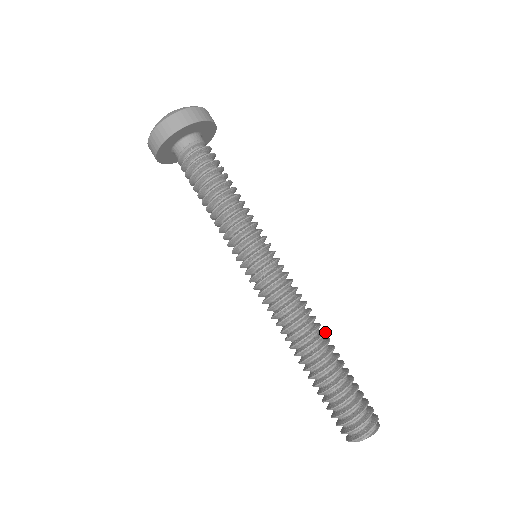
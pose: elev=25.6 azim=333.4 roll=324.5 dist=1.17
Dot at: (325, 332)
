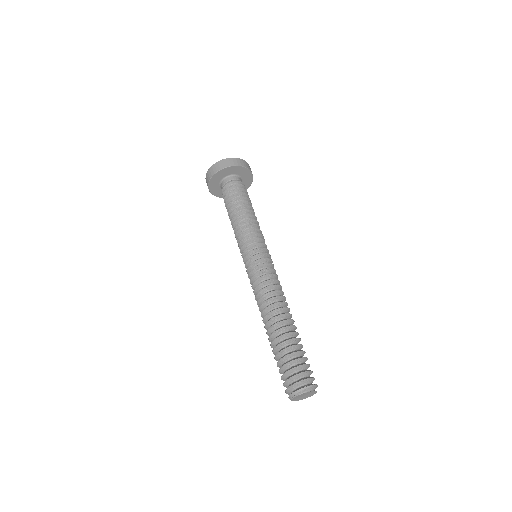
Dot at: occluded
